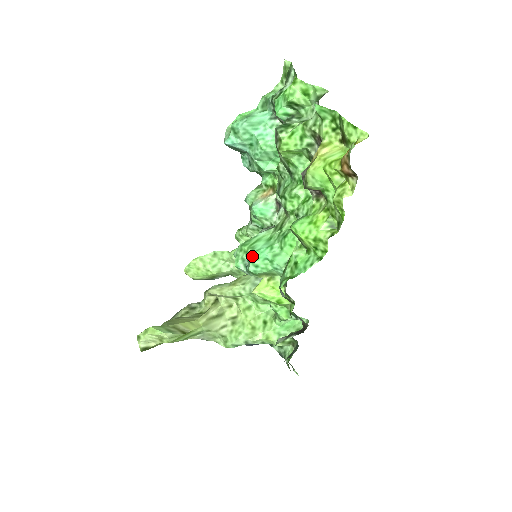
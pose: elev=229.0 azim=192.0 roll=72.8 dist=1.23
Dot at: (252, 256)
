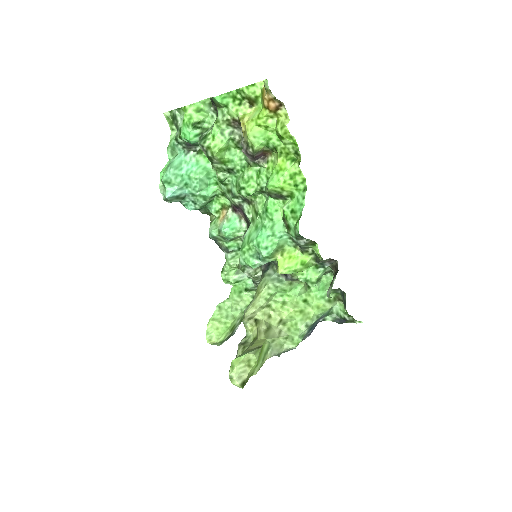
Dot at: (257, 245)
